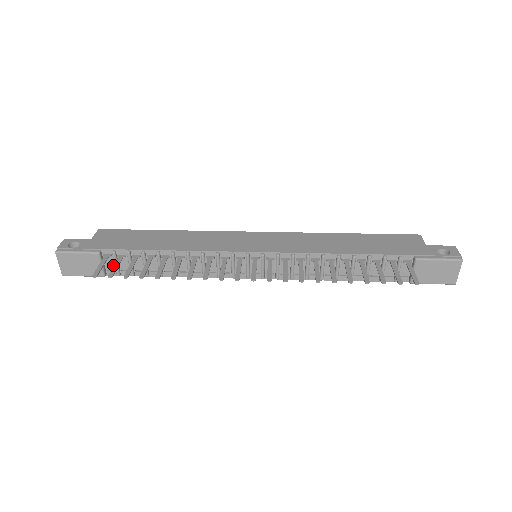
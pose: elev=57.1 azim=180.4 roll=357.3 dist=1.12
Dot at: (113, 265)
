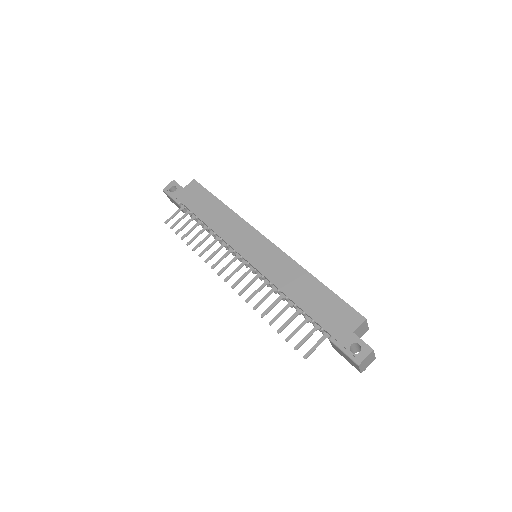
Dot at: occluded
